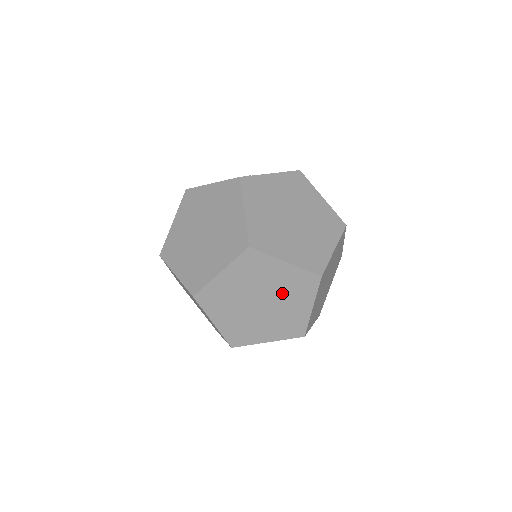
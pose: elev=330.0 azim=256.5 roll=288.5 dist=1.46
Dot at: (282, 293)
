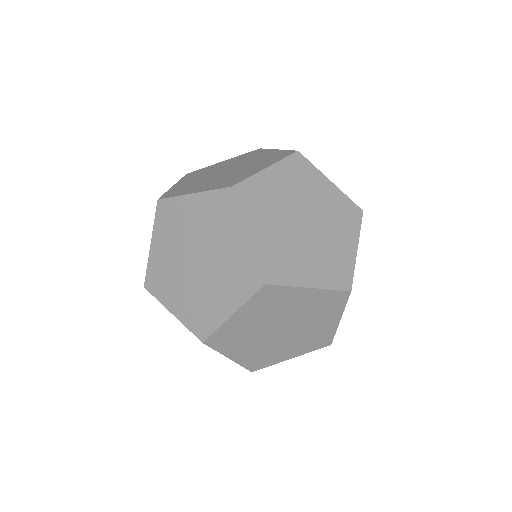
Dot at: (221, 268)
